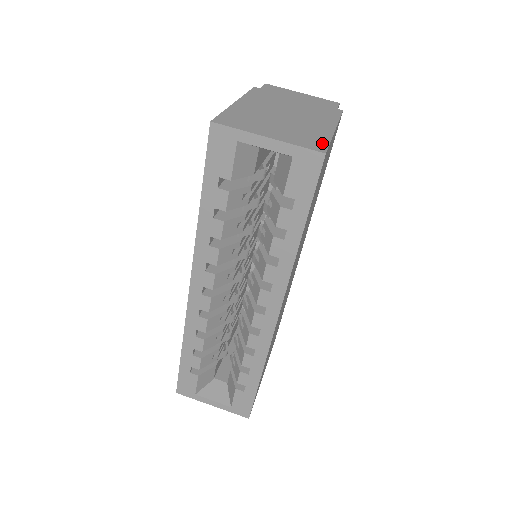
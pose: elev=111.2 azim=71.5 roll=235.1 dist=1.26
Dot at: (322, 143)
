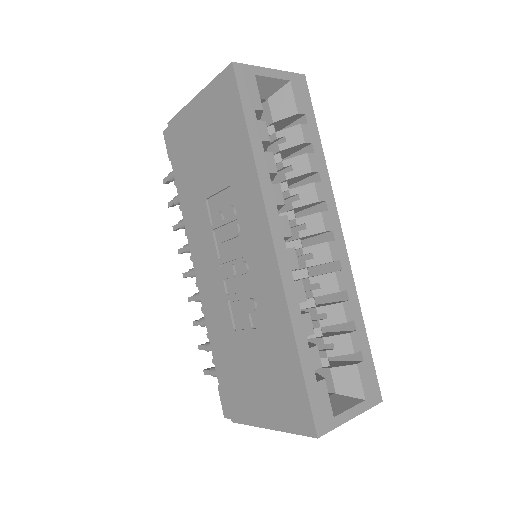
Dot at: occluded
